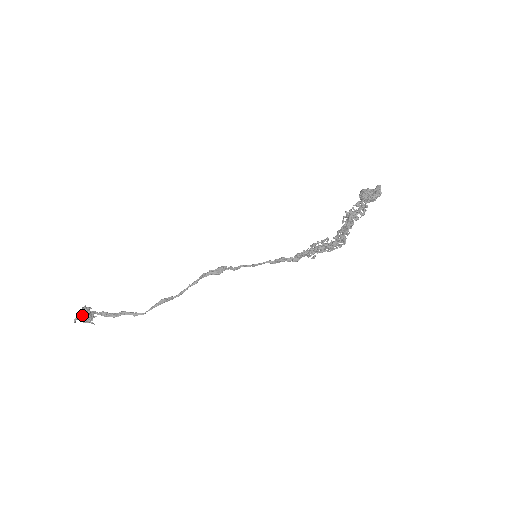
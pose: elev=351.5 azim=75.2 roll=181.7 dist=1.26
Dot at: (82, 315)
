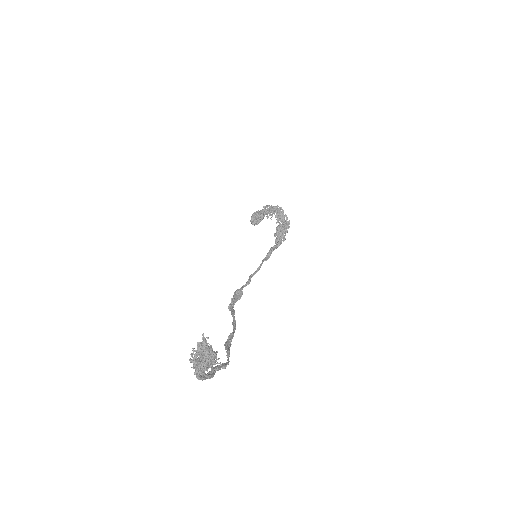
Dot at: (207, 350)
